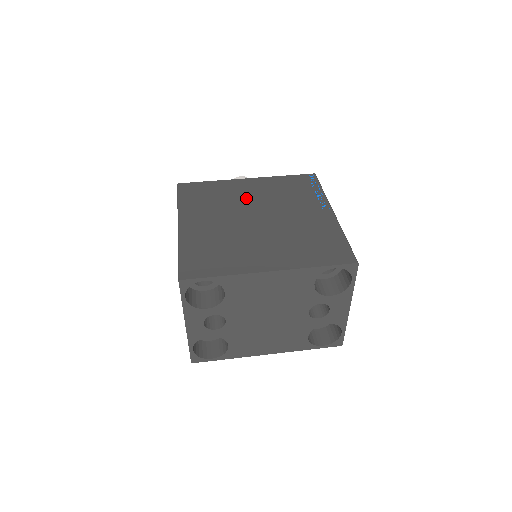
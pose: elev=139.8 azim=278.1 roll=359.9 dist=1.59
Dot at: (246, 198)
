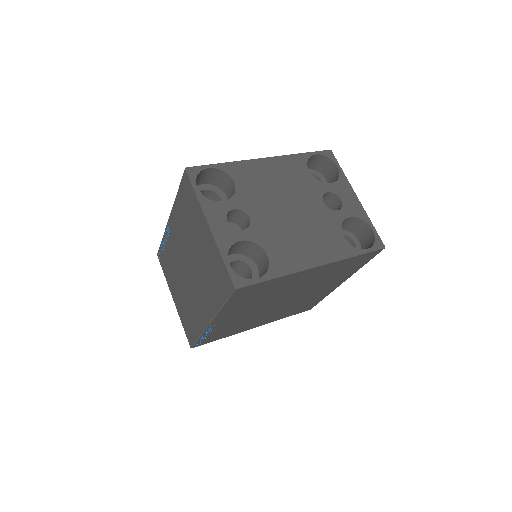
Dot at: occluded
